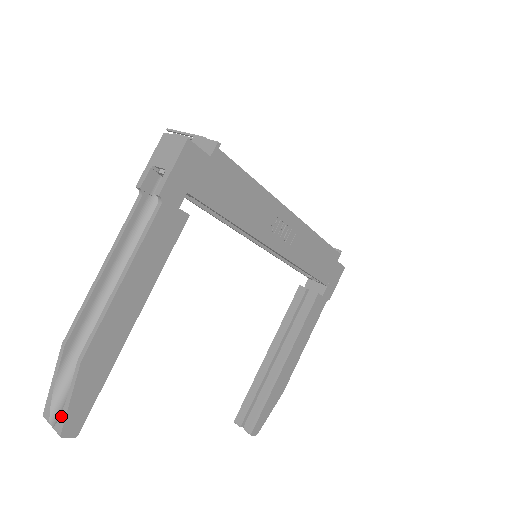
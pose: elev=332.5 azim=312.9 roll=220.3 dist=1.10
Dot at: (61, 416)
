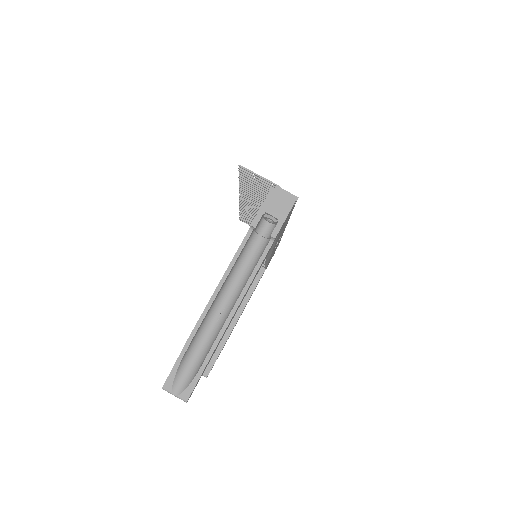
Dot at: (188, 388)
